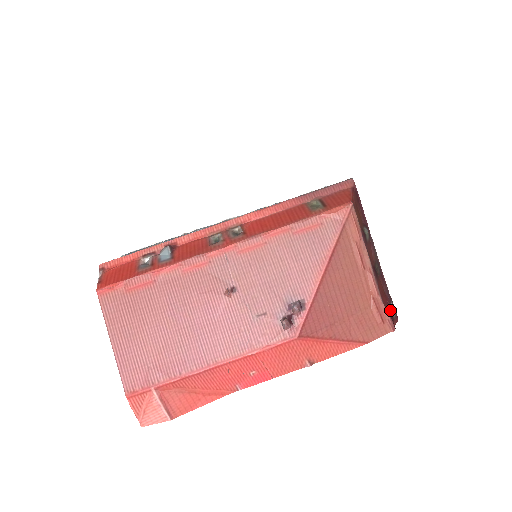
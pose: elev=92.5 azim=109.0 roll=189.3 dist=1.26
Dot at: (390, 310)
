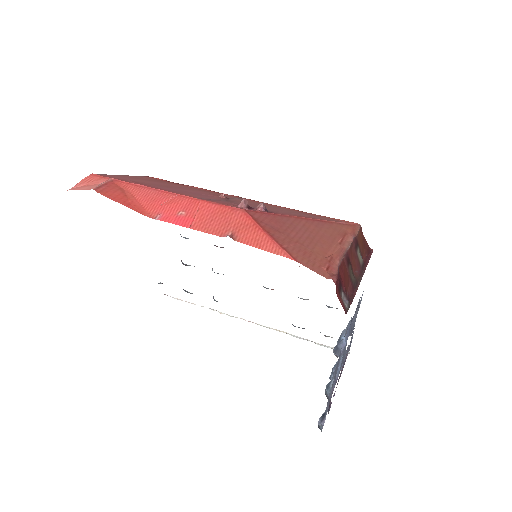
Dot at: (342, 292)
